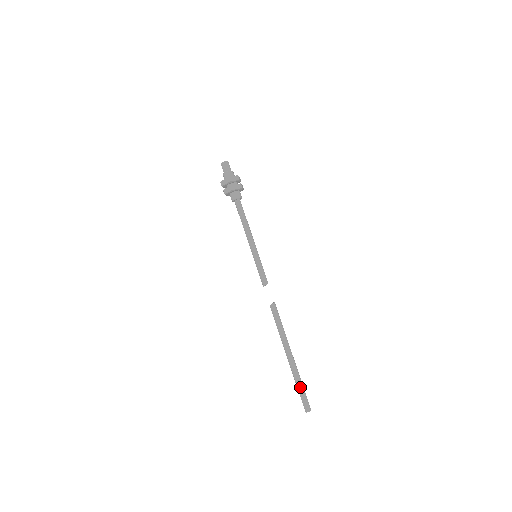
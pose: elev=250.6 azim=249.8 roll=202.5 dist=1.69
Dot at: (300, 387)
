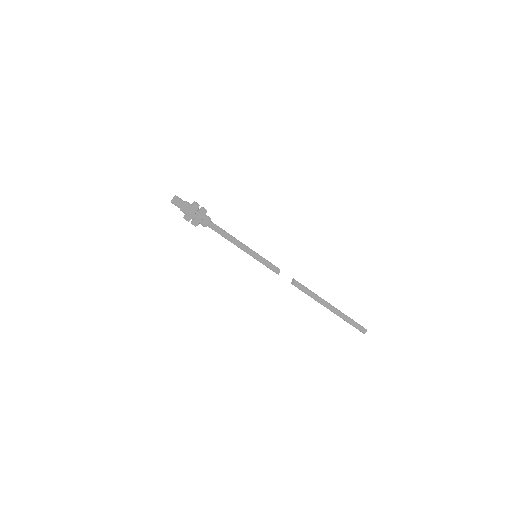
Dot at: (351, 321)
